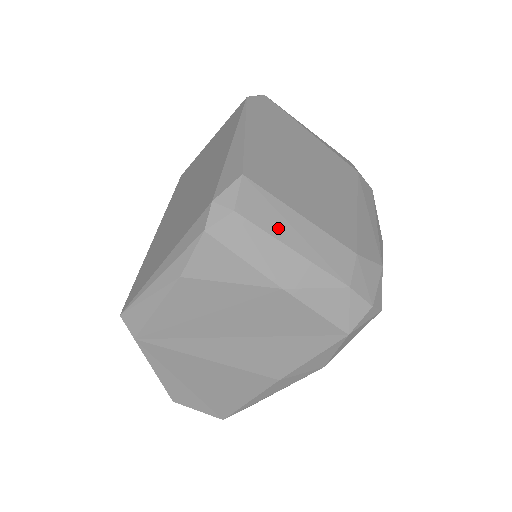
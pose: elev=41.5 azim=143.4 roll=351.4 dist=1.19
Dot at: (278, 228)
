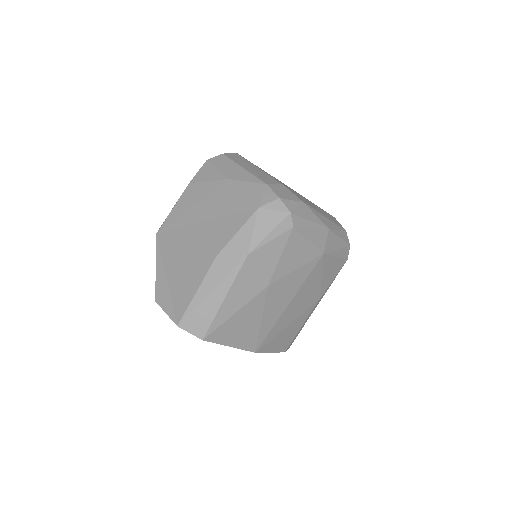
Dot at: (240, 163)
